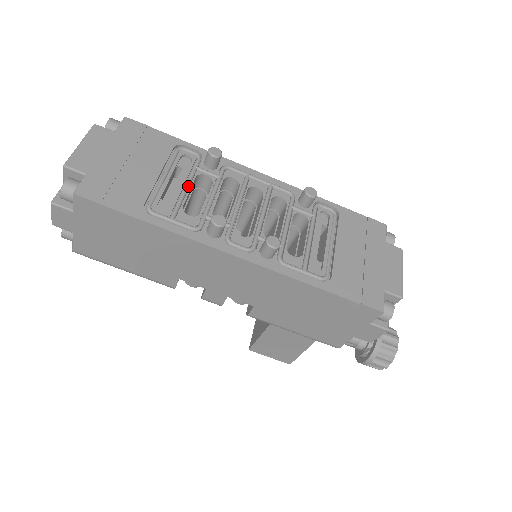
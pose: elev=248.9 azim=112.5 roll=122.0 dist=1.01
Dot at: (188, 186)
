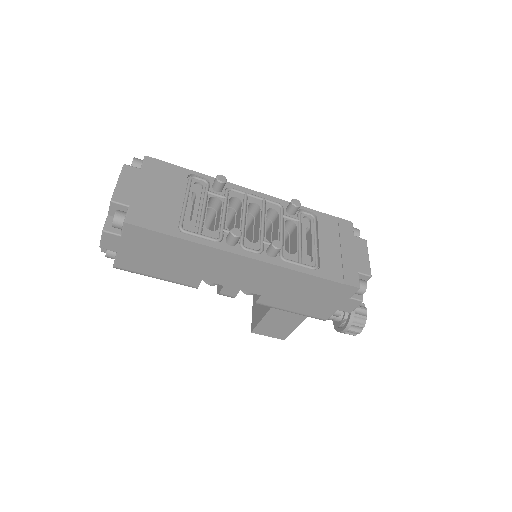
Dot at: (205, 207)
